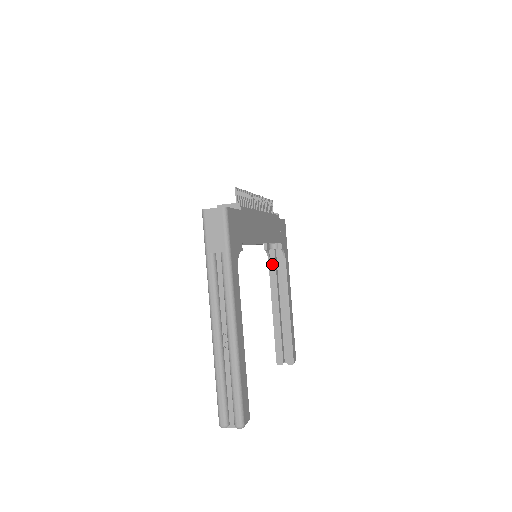
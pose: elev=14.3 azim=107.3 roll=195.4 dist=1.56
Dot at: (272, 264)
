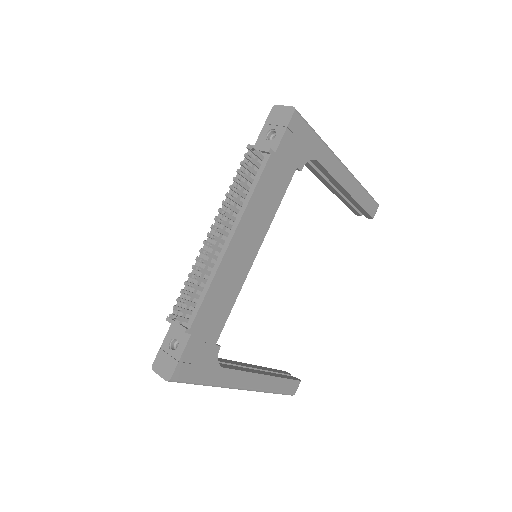
Dot at: occluded
